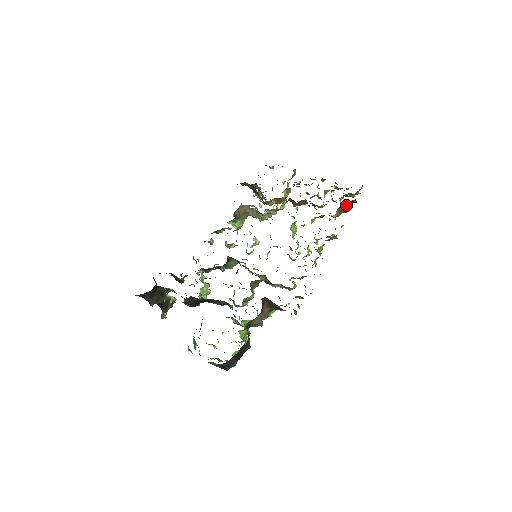
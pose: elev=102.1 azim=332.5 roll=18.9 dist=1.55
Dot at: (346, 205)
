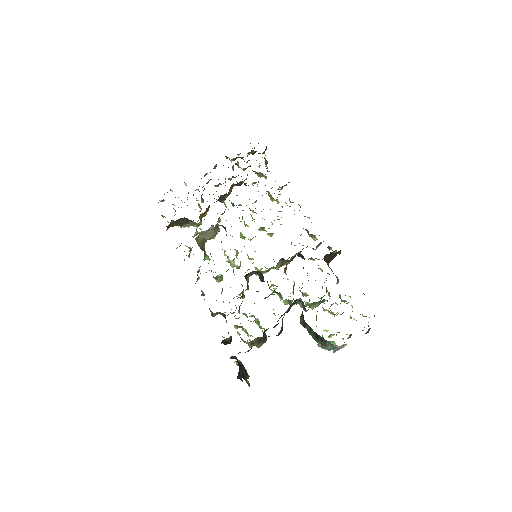
Dot at: occluded
